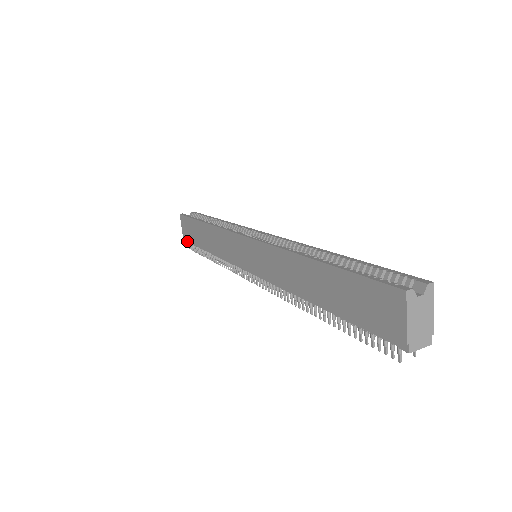
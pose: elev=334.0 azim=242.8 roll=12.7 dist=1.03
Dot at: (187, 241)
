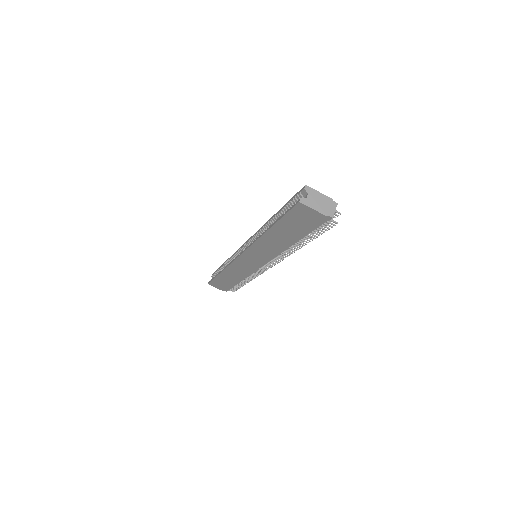
Dot at: (227, 290)
